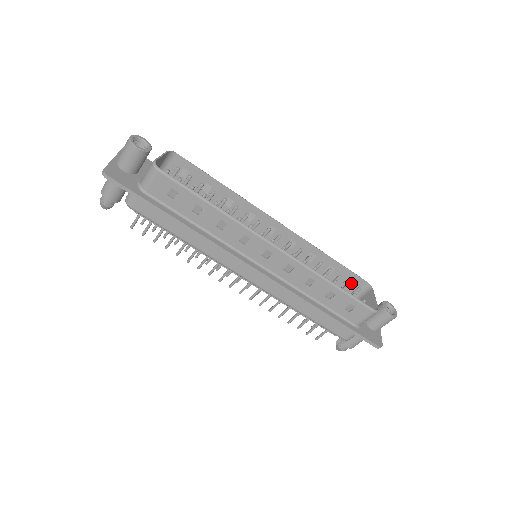
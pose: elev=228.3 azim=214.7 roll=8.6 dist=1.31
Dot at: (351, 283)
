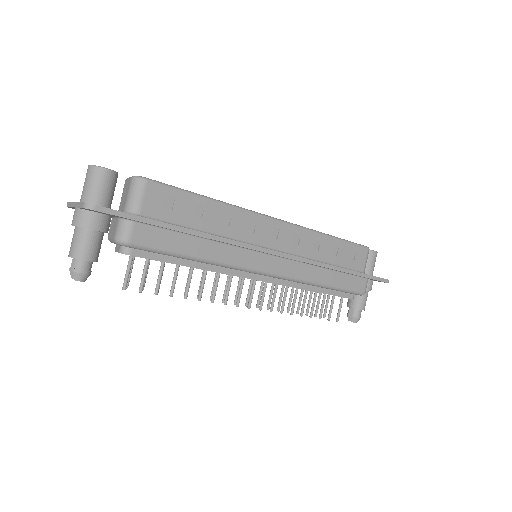
Dot at: occluded
